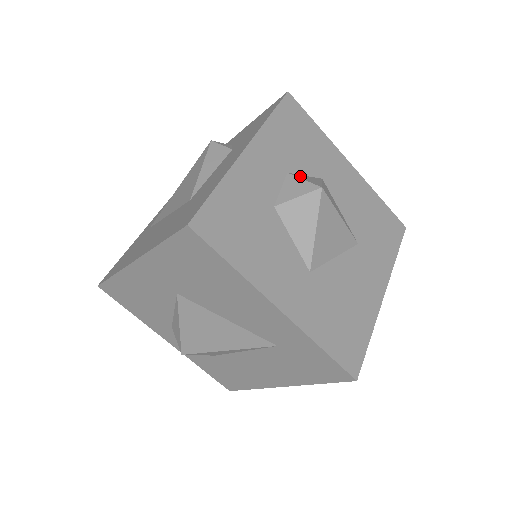
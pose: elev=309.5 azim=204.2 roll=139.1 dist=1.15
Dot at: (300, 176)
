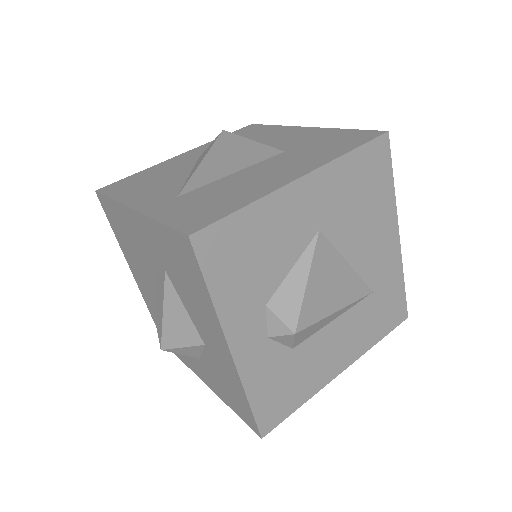
Dot at: occluded
